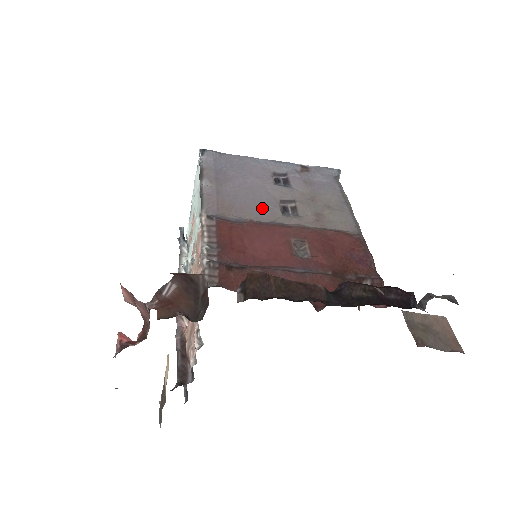
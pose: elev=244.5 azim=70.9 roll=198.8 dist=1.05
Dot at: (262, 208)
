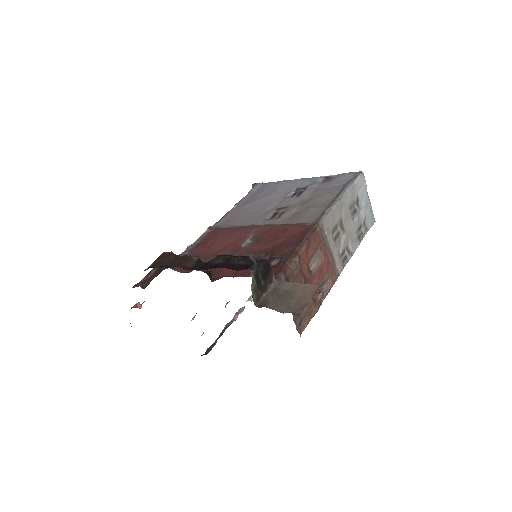
Dot at: (256, 216)
